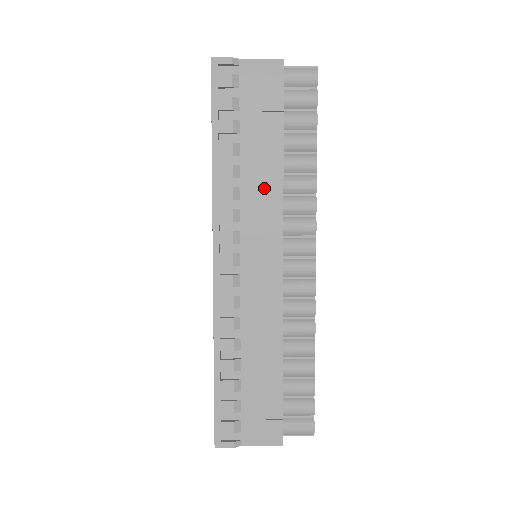
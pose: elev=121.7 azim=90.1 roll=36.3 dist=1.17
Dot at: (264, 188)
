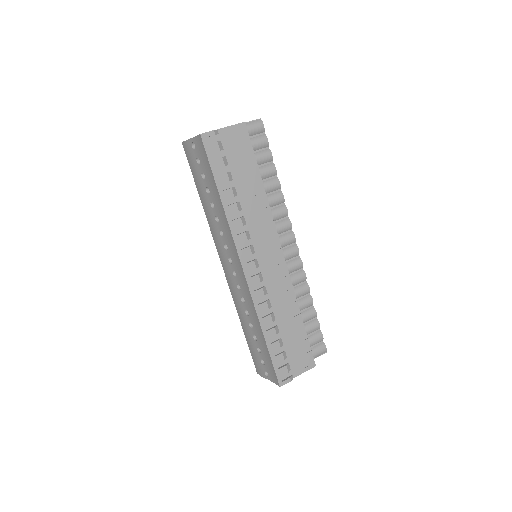
Dot at: (258, 211)
